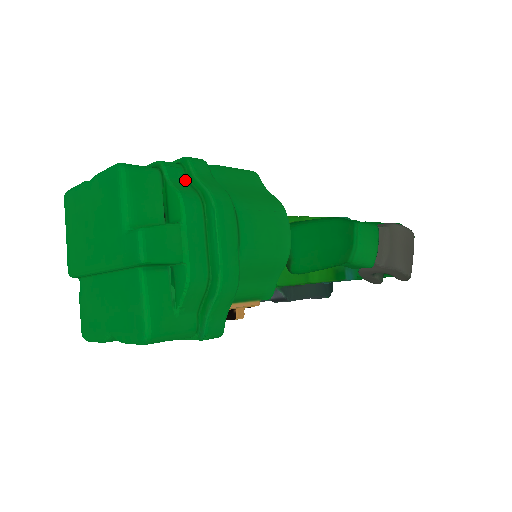
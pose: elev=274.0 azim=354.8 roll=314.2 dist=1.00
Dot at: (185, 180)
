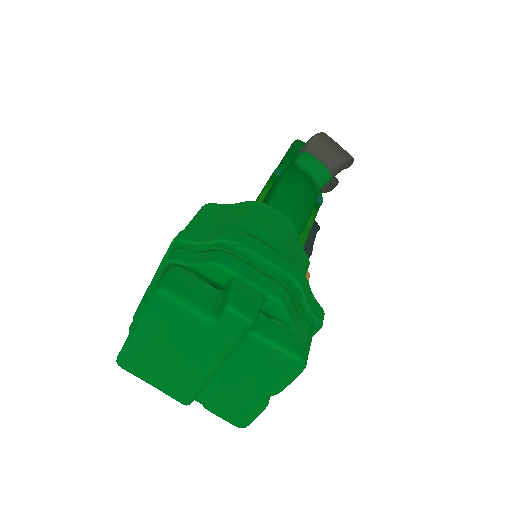
Dot at: (194, 253)
